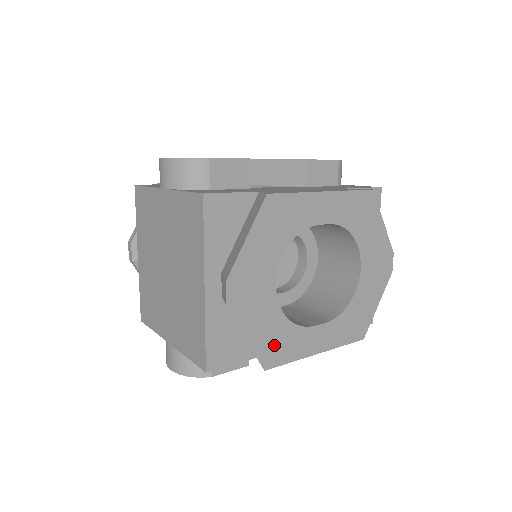
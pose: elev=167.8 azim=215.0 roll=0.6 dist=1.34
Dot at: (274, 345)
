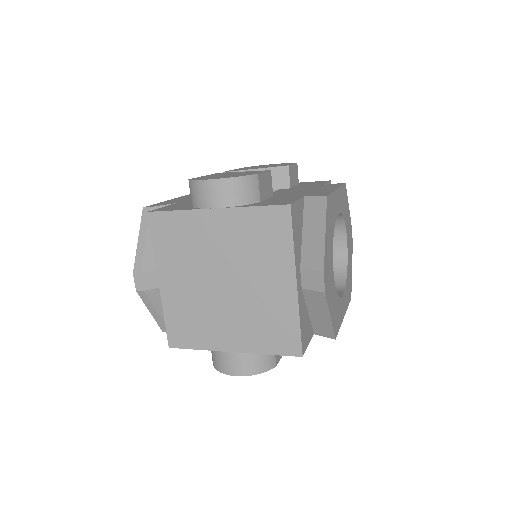
Dot at: (336, 317)
